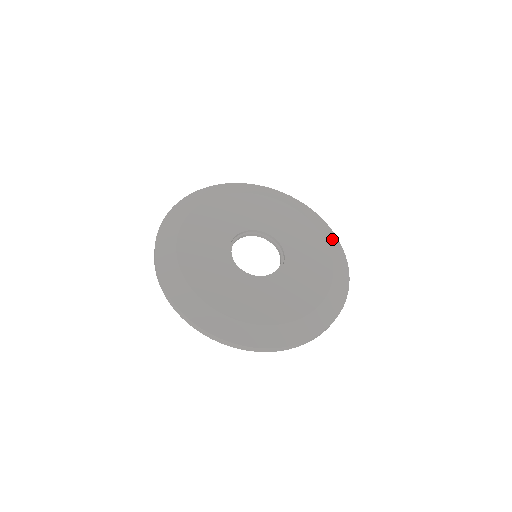
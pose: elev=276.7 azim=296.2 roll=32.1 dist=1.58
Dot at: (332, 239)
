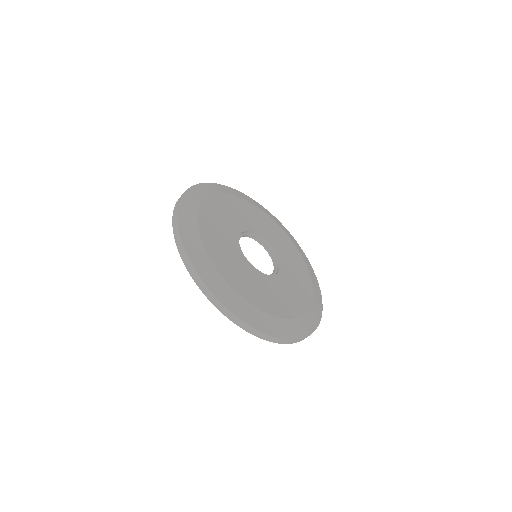
Dot at: (318, 290)
